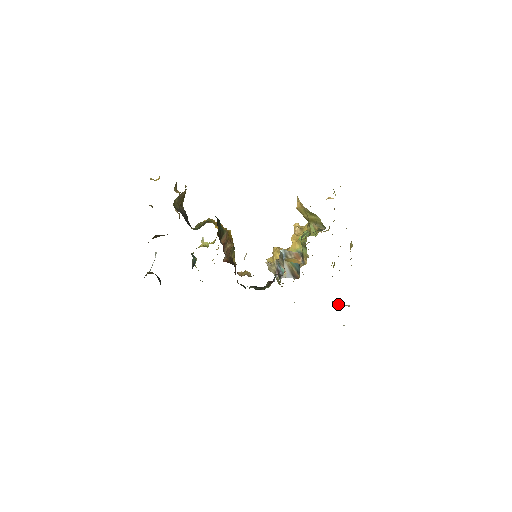
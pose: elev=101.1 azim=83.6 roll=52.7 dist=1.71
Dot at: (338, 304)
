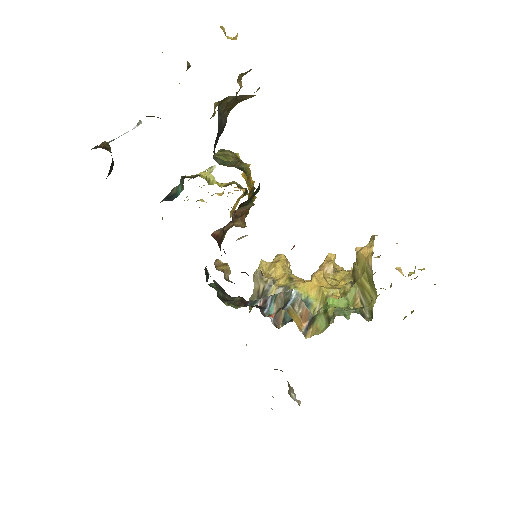
Dot at: (291, 391)
